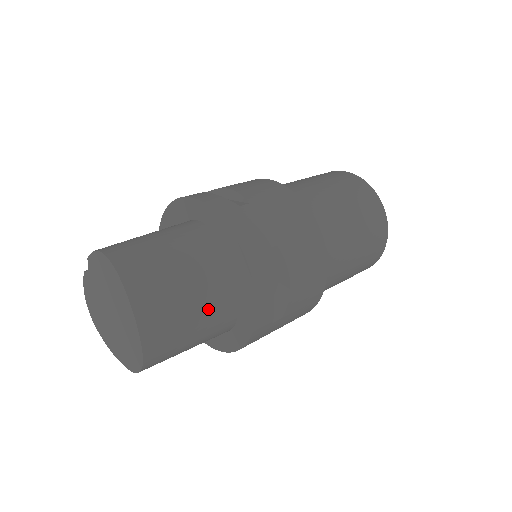
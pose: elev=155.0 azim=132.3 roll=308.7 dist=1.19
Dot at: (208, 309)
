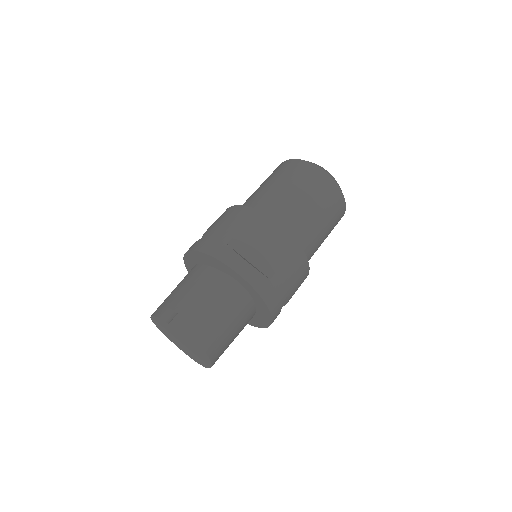
Dot at: occluded
